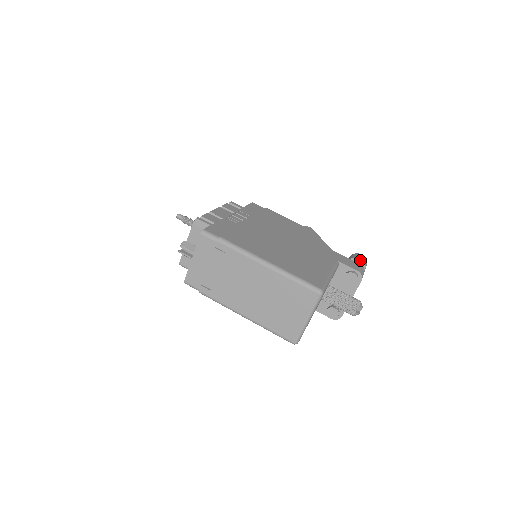
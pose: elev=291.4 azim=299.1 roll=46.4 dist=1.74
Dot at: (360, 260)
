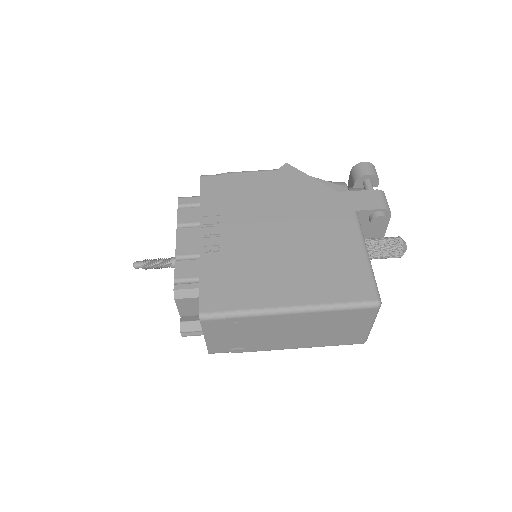
Dot at: (369, 176)
